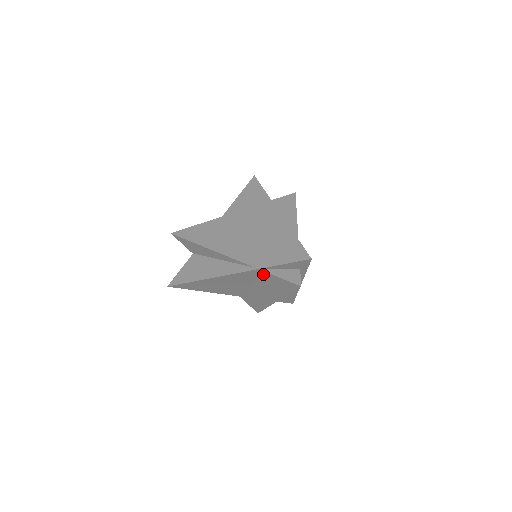
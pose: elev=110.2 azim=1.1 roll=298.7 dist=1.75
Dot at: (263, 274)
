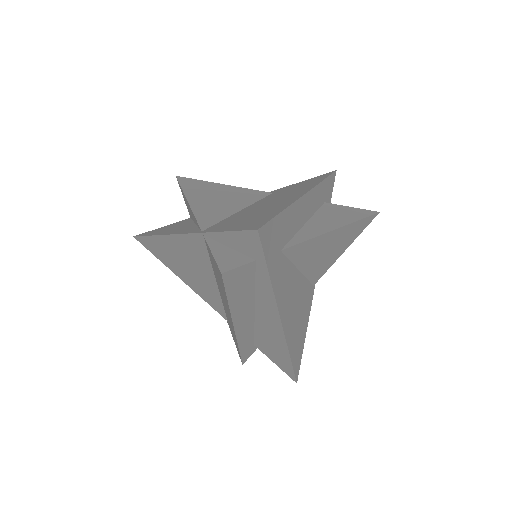
Dot at: occluded
